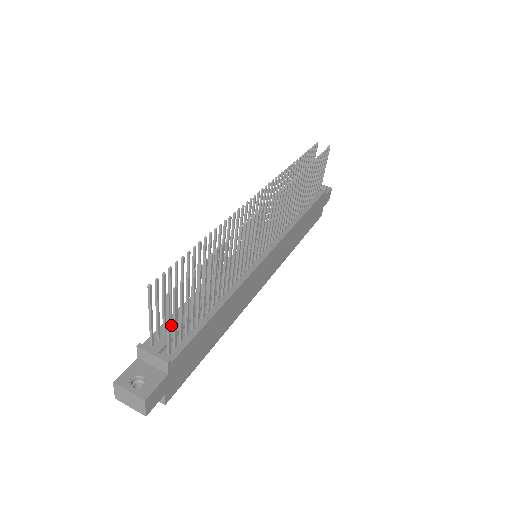
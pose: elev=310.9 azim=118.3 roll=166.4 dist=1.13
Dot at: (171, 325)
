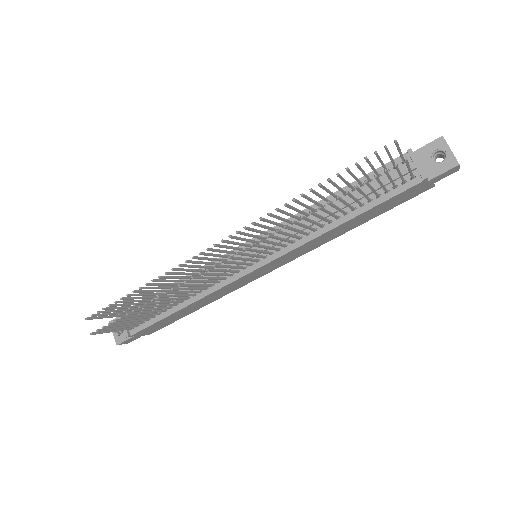
Dot at: occluded
